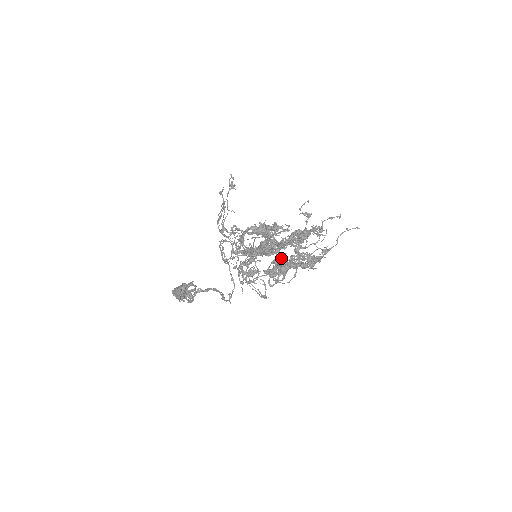
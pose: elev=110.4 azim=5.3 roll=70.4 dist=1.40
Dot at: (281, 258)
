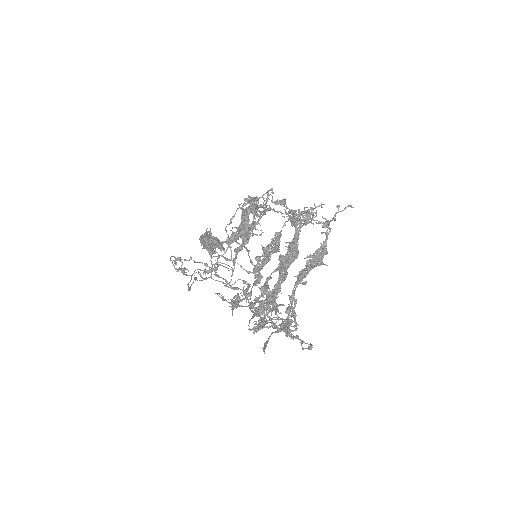
Dot at: (287, 333)
